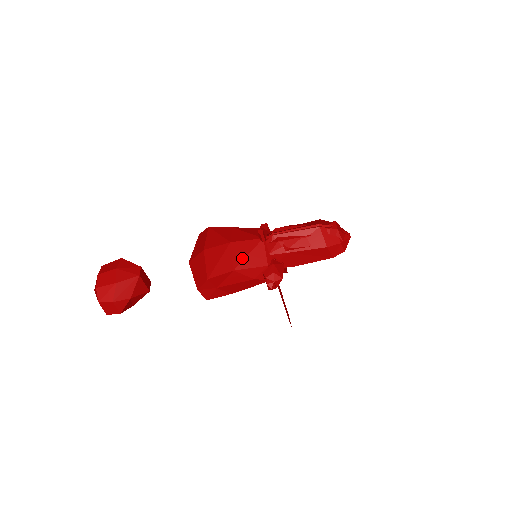
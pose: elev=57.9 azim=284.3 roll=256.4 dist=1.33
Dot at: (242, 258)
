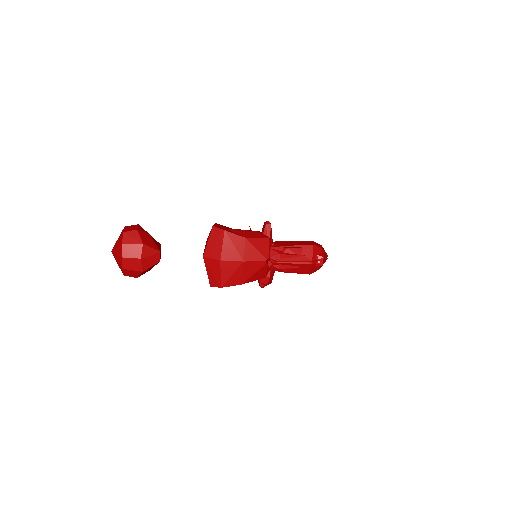
Dot at: (250, 276)
